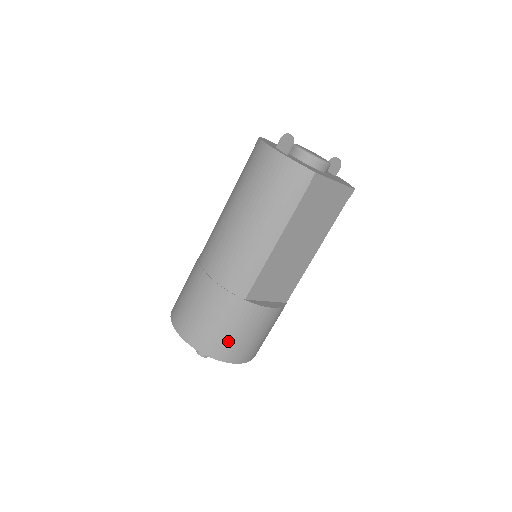
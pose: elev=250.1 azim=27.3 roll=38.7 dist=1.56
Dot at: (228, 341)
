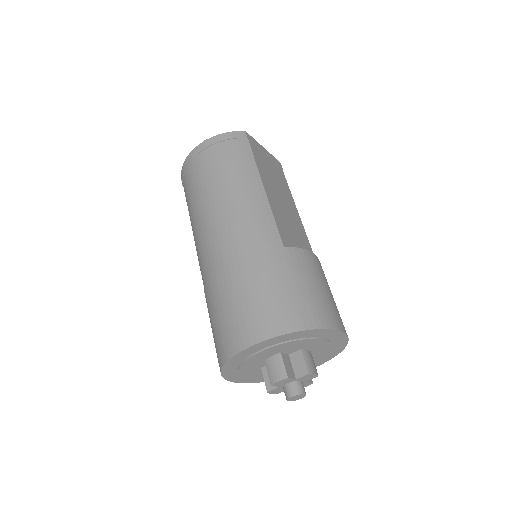
Dot at: (308, 299)
